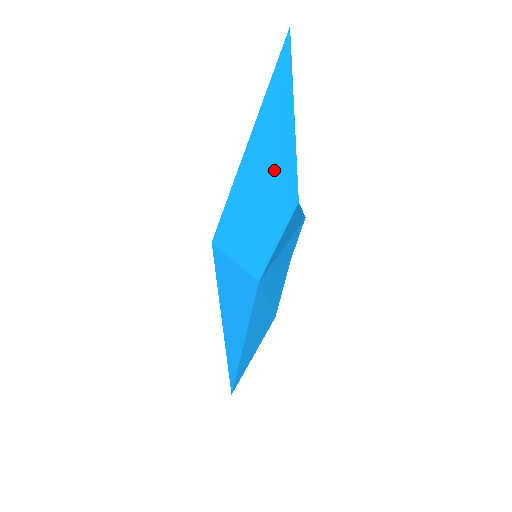
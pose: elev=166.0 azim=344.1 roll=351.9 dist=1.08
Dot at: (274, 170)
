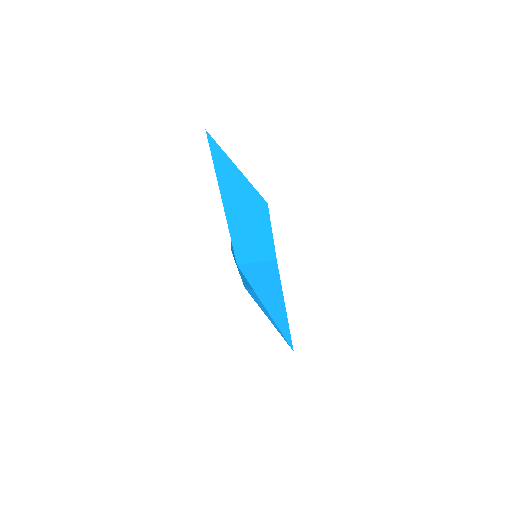
Dot at: (245, 199)
